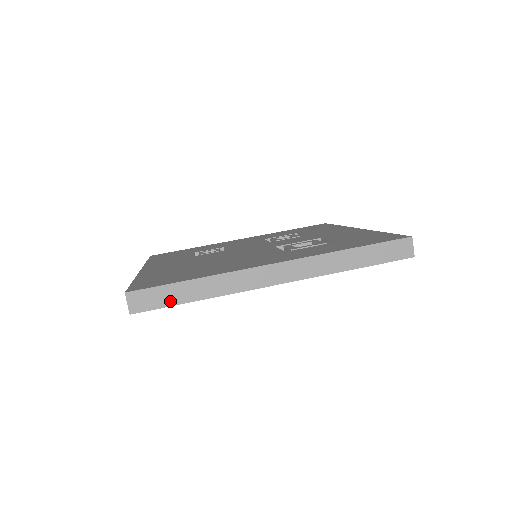
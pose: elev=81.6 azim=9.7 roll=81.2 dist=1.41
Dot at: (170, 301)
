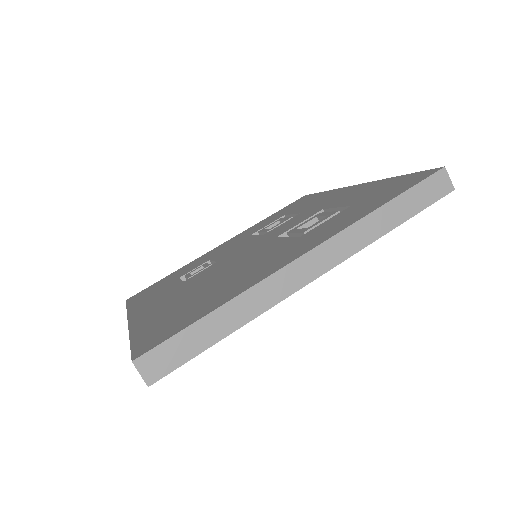
Dot at: (194, 349)
